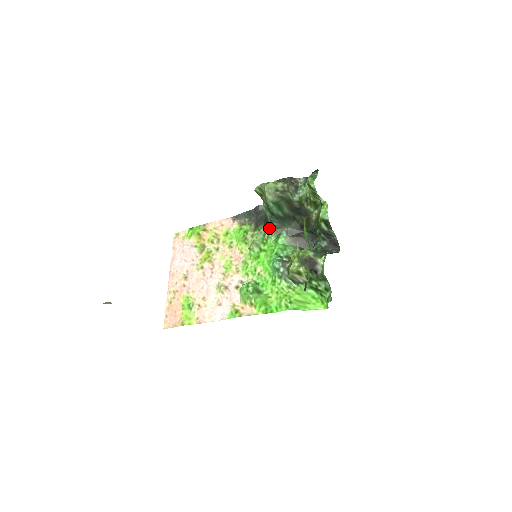
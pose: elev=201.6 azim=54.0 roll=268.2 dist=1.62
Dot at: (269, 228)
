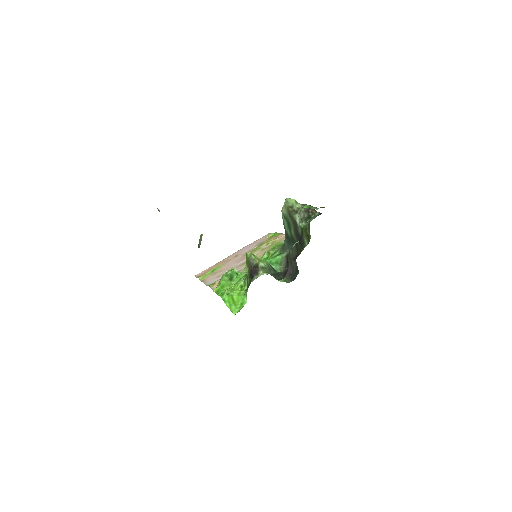
Dot at: (283, 245)
